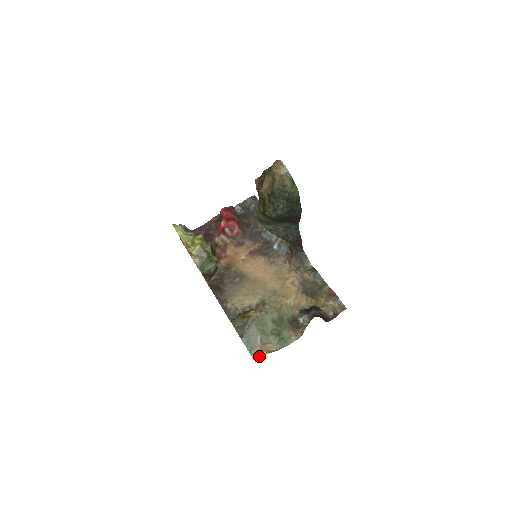
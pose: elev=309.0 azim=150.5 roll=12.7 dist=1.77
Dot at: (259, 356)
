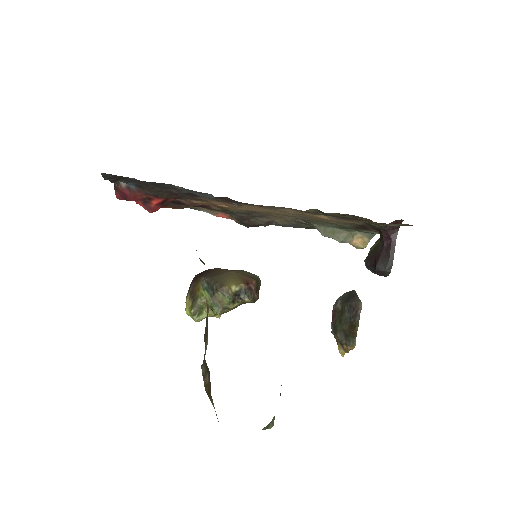
Dot at: occluded
